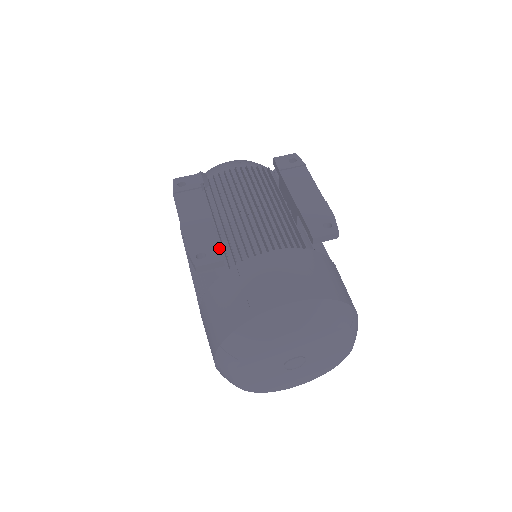
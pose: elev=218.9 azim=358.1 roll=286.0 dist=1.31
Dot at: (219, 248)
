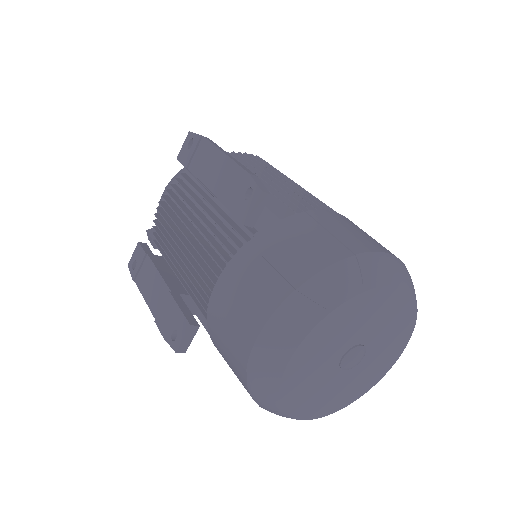
Dot at: (182, 314)
